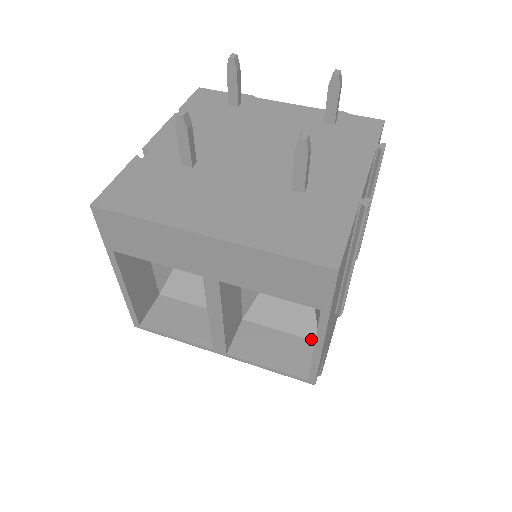
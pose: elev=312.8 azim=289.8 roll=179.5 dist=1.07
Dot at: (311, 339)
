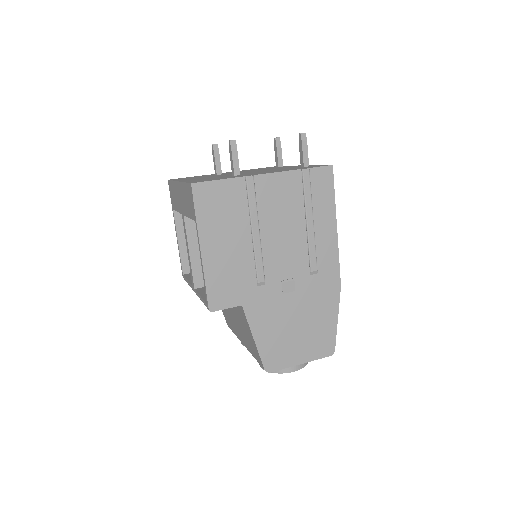
Dot at: occluded
